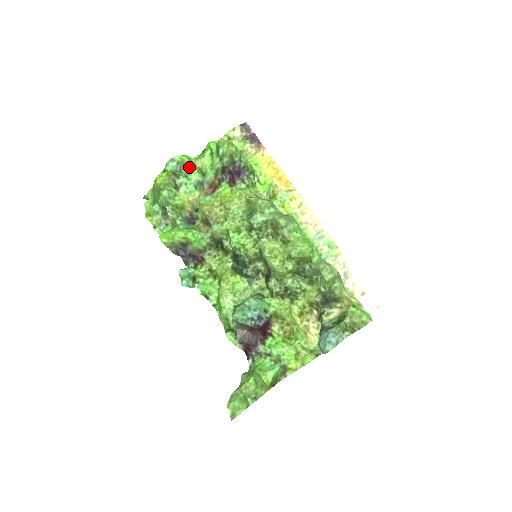
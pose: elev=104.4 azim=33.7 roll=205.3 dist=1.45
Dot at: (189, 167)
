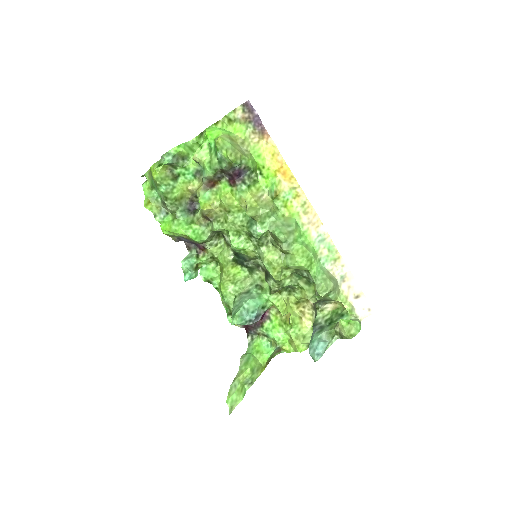
Dot at: (186, 156)
